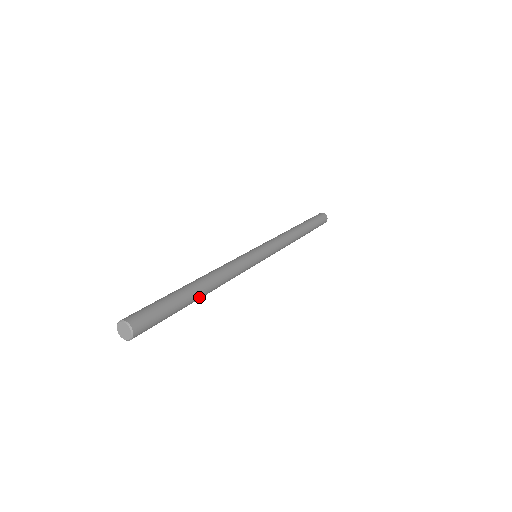
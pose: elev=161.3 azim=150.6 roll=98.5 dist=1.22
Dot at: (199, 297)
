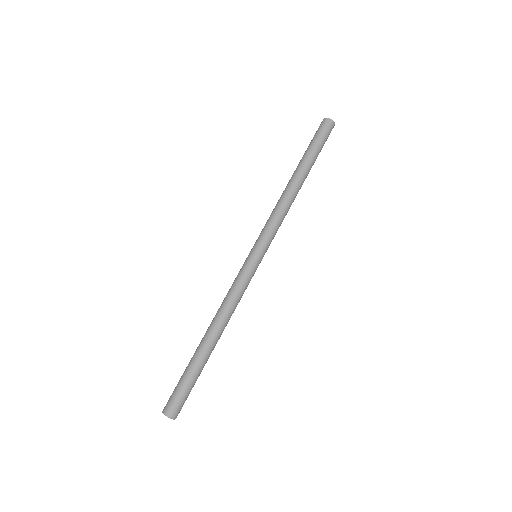
Dot at: (212, 348)
